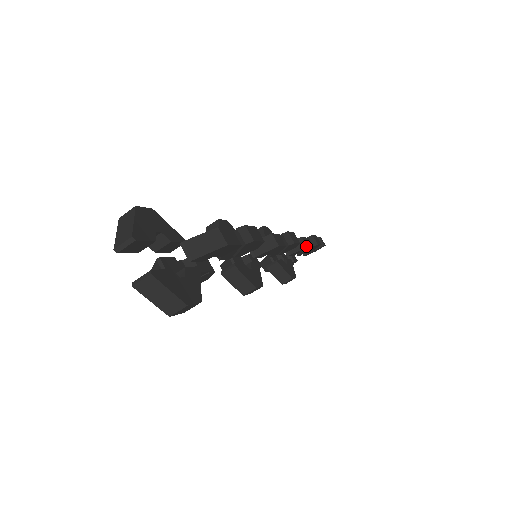
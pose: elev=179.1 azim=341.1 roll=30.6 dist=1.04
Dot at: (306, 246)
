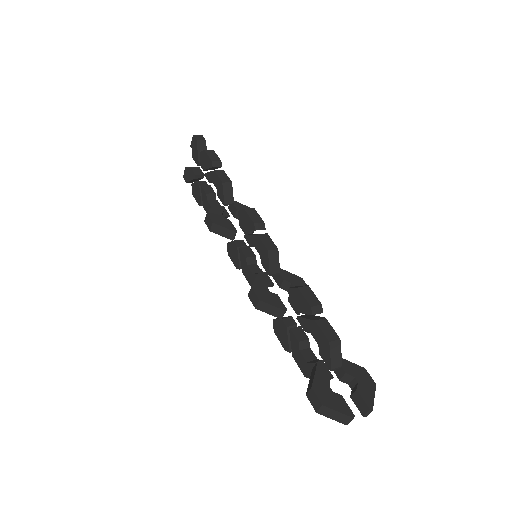
Dot at: (231, 183)
